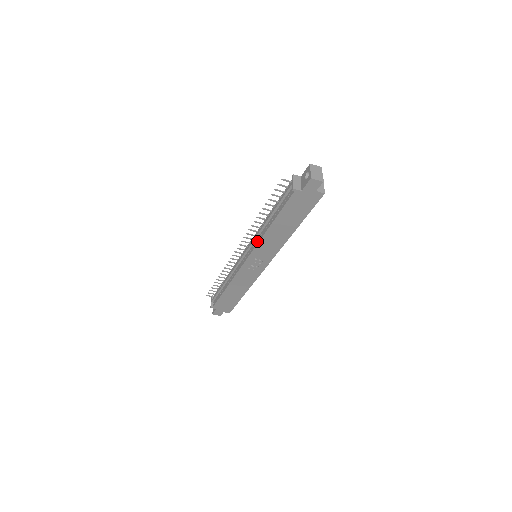
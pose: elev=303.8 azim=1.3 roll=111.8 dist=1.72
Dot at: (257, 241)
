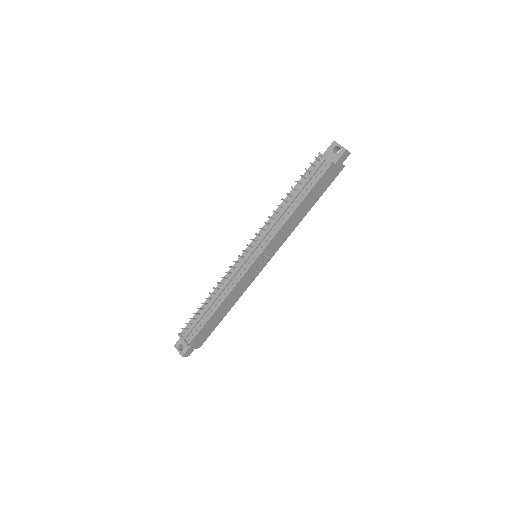
Dot at: (274, 232)
